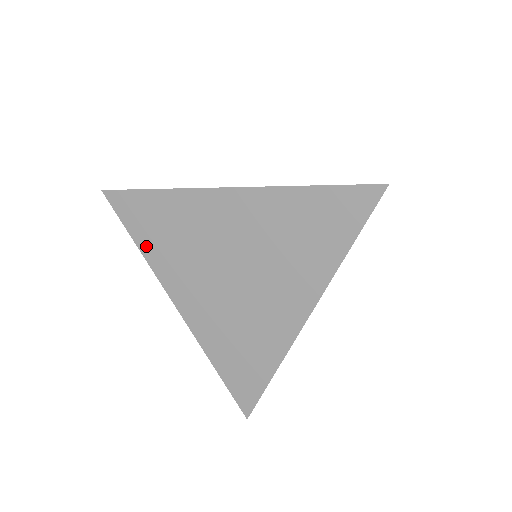
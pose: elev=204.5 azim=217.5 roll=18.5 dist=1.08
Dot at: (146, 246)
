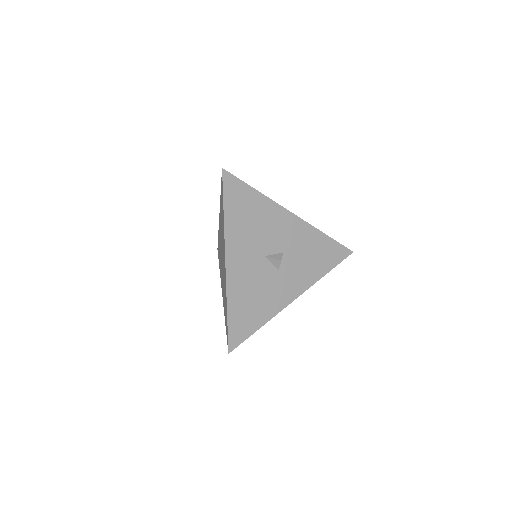
Dot at: occluded
